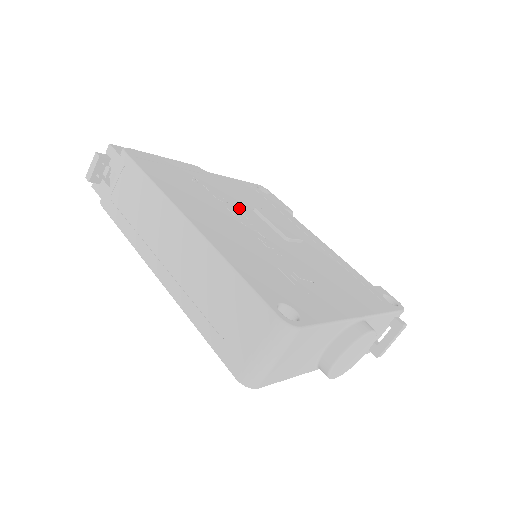
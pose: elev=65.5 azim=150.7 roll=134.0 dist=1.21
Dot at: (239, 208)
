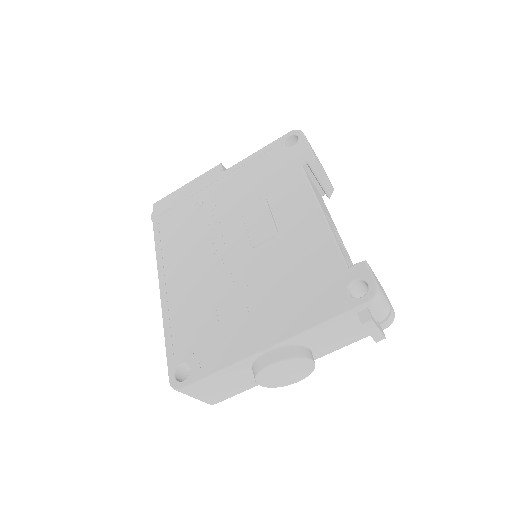
Dot at: (225, 222)
